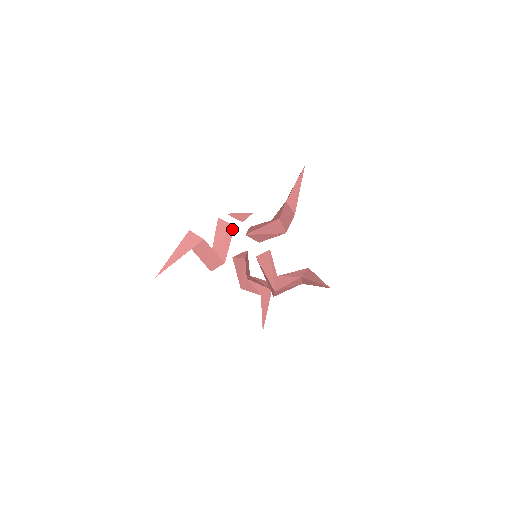
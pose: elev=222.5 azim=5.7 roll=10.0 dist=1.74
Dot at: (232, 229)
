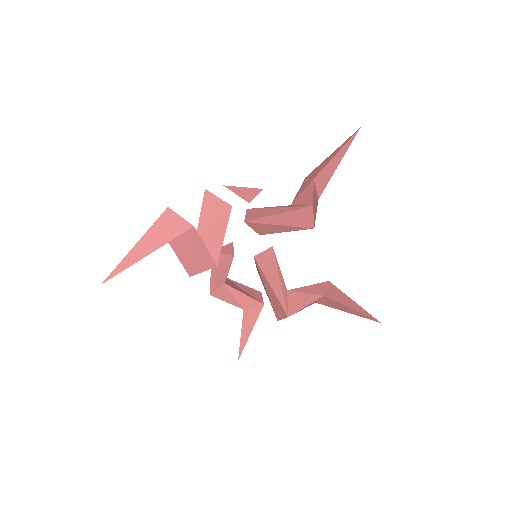
Dot at: (228, 211)
